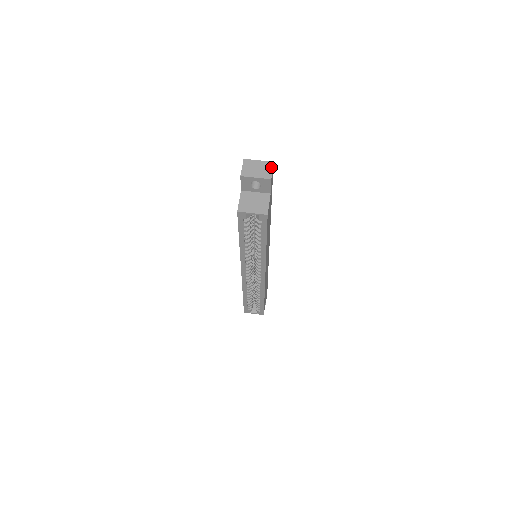
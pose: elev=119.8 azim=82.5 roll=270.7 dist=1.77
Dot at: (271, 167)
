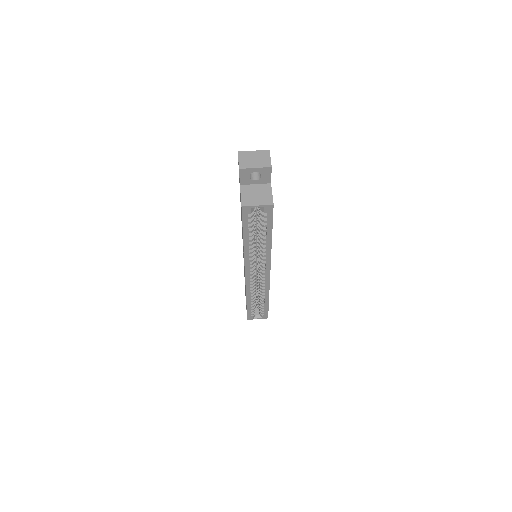
Dot at: (268, 155)
